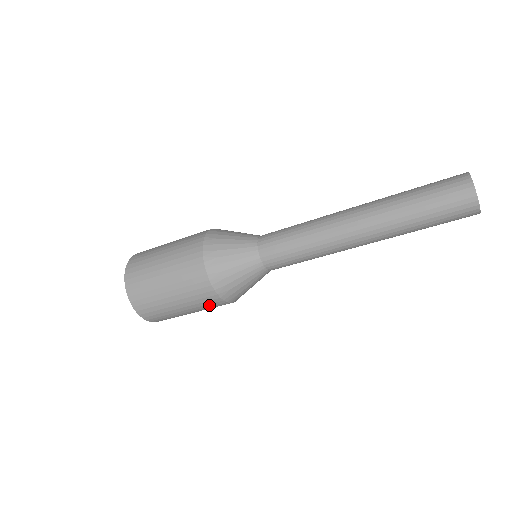
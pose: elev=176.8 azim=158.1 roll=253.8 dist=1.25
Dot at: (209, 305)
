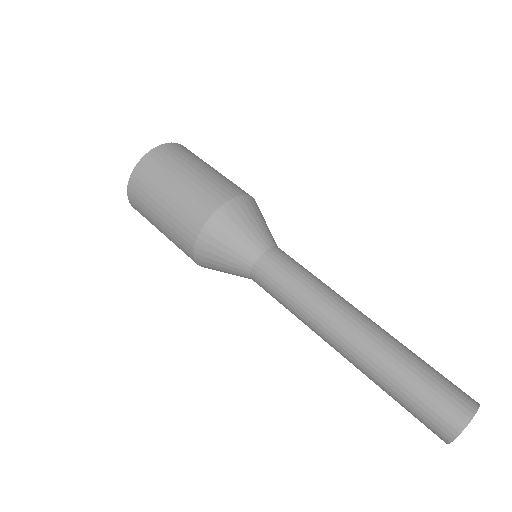
Dot at: (180, 243)
